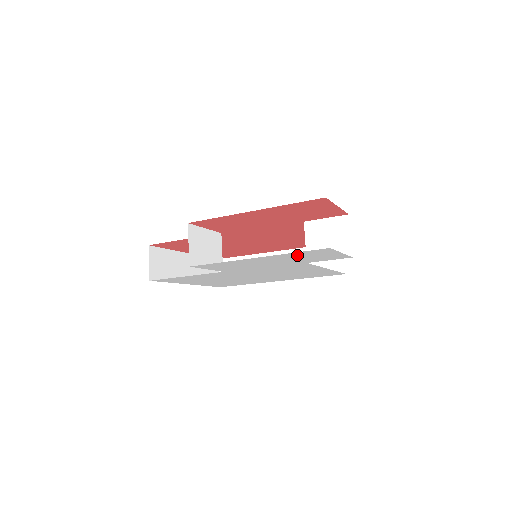
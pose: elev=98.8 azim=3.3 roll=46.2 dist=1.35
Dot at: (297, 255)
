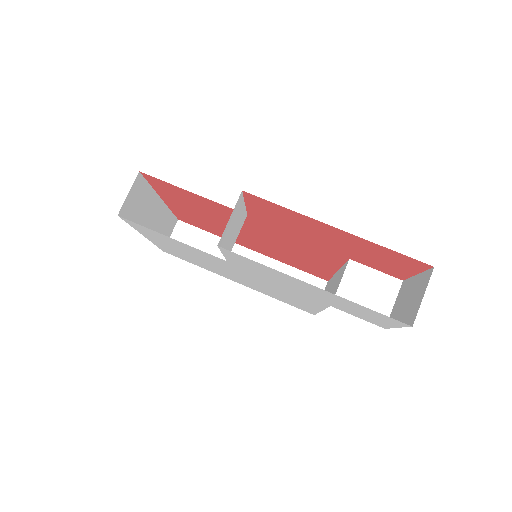
Dot at: (356, 306)
